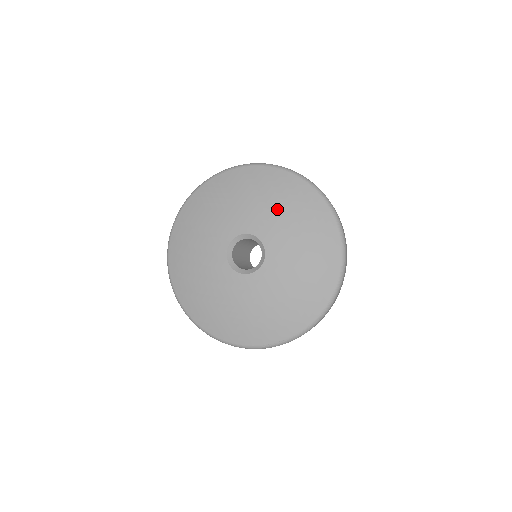
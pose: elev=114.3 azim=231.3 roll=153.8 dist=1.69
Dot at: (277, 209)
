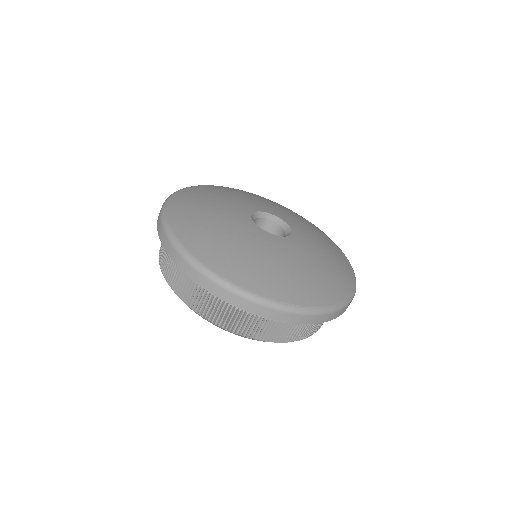
Dot at: (303, 222)
